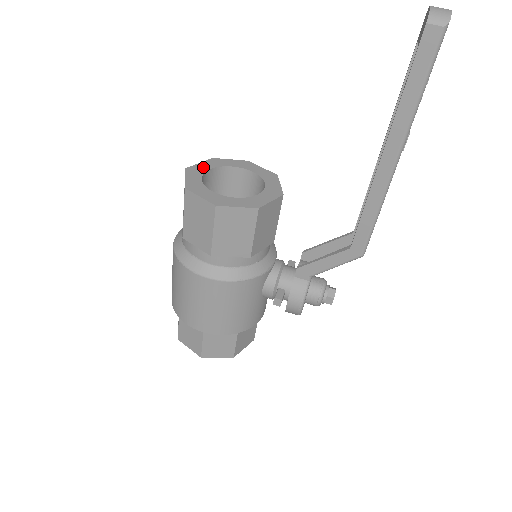
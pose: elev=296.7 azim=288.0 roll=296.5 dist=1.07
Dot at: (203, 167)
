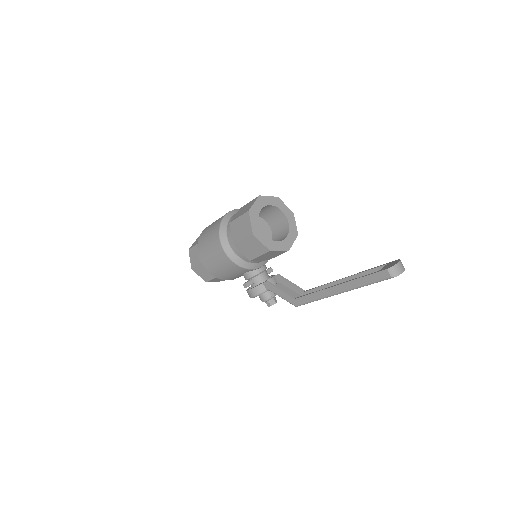
Dot at: (268, 201)
